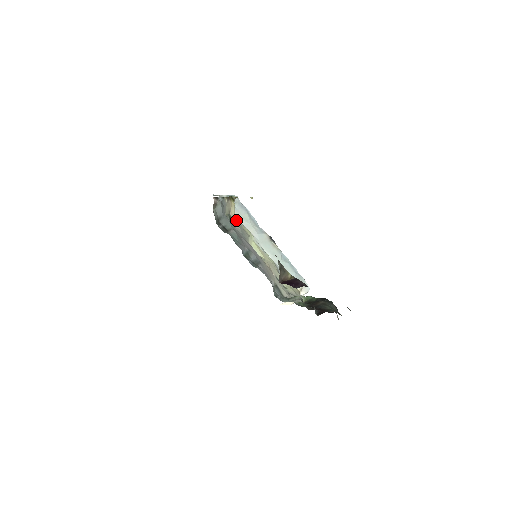
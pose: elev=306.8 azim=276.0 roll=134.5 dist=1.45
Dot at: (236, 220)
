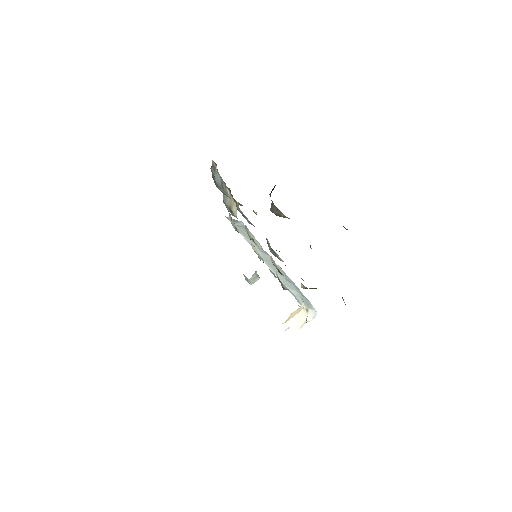
Dot at: occluded
